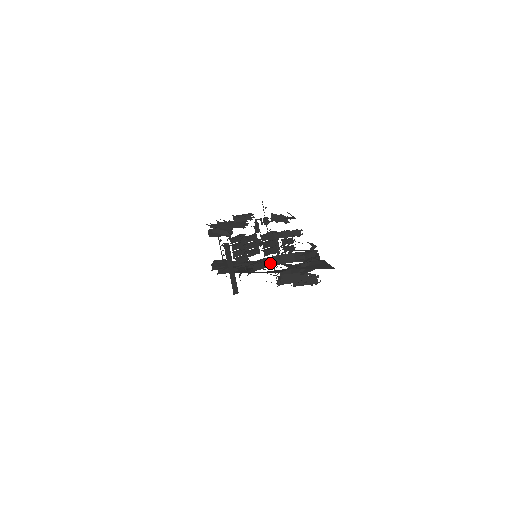
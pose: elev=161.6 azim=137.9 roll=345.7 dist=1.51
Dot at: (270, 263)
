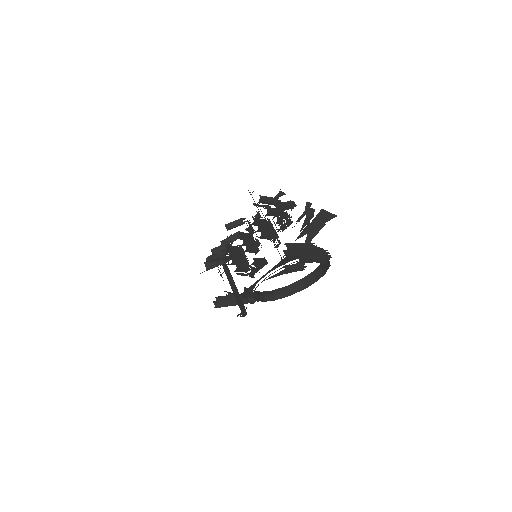
Dot at: (279, 294)
